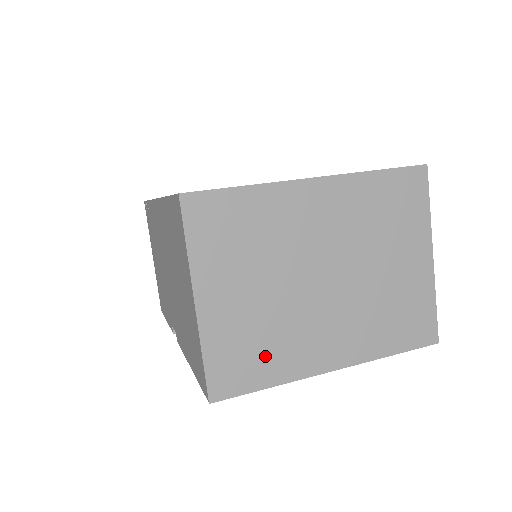
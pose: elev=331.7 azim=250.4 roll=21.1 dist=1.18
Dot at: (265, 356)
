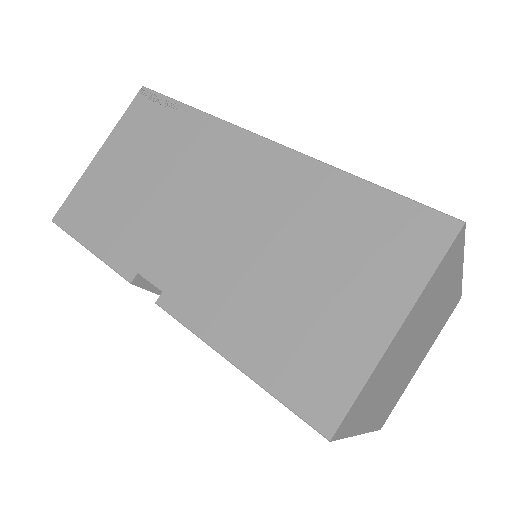
Dot at: (367, 405)
